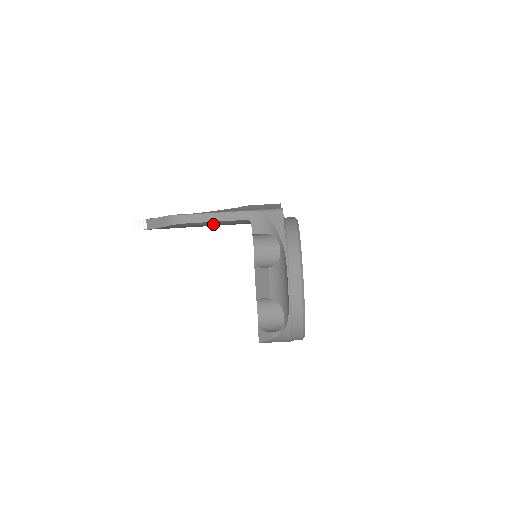
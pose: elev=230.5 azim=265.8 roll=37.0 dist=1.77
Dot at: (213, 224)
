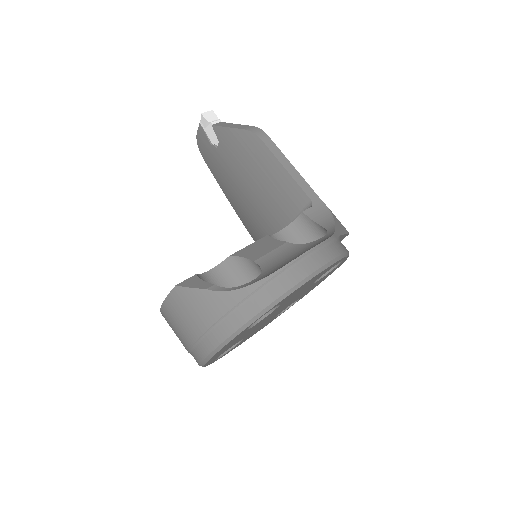
Dot at: (273, 178)
